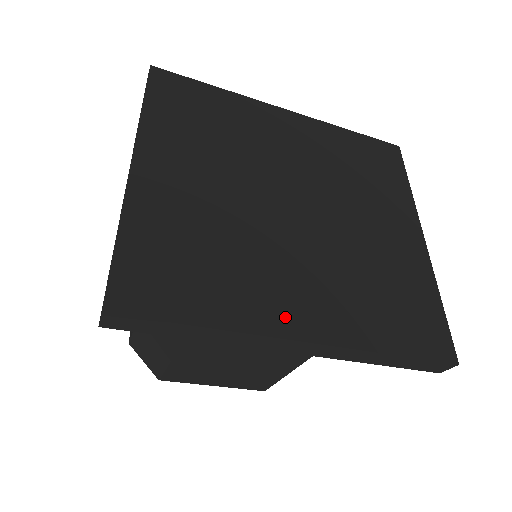
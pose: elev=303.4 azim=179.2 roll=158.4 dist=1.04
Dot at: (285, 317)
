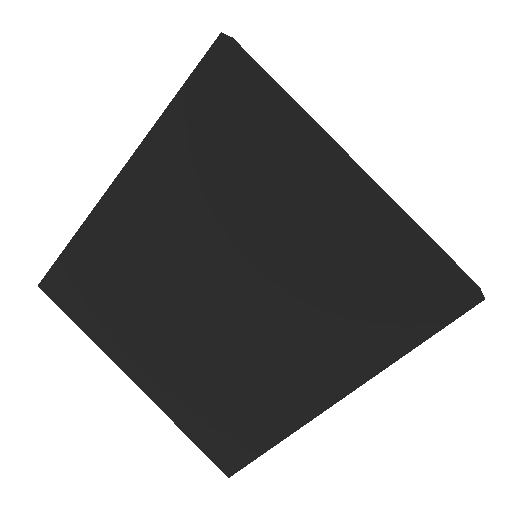
Dot at: (308, 398)
